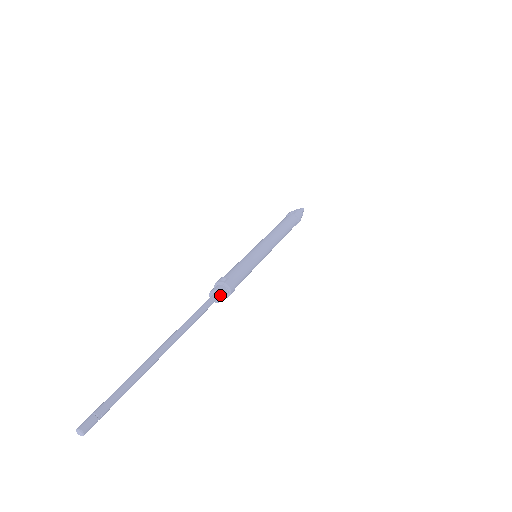
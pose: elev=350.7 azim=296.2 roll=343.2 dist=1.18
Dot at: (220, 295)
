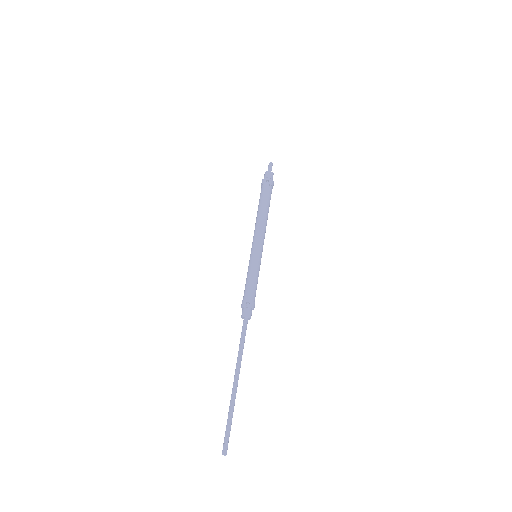
Dot at: occluded
